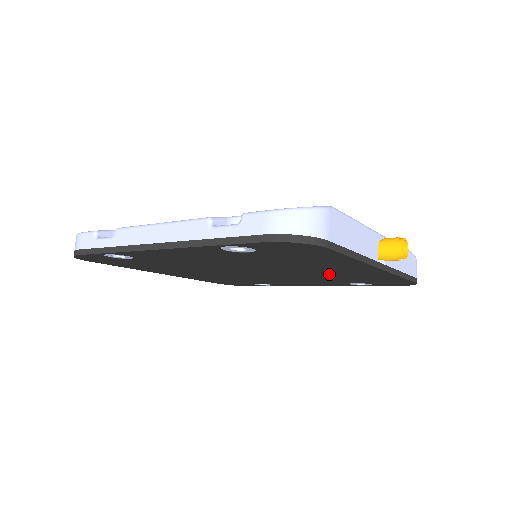
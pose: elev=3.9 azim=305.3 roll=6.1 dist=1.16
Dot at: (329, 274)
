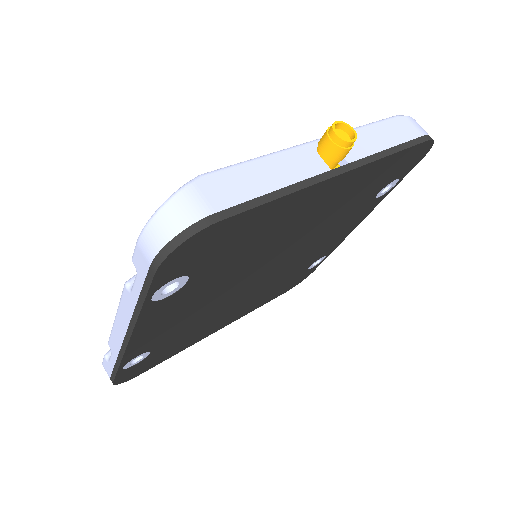
Dot at: (325, 215)
